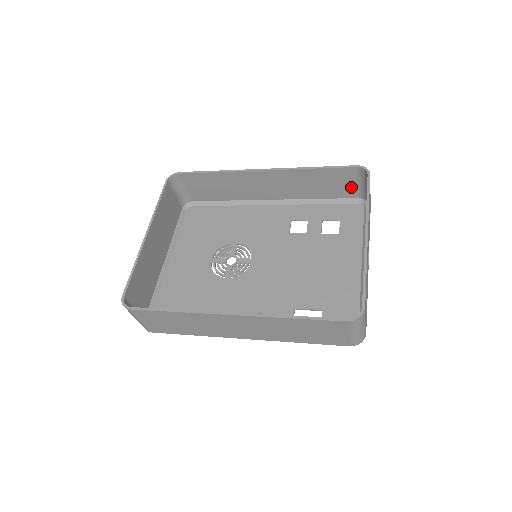
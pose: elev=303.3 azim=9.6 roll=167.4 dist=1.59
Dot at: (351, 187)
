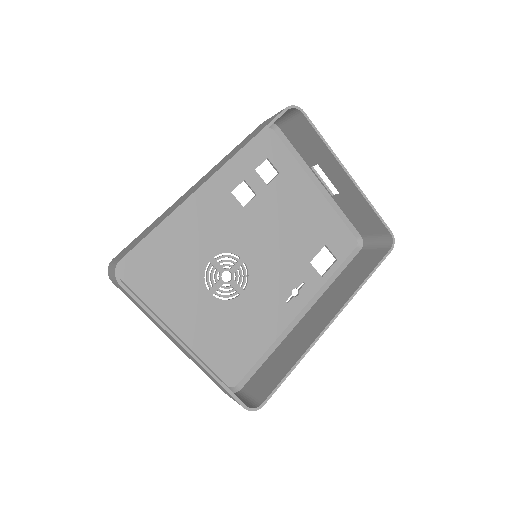
Dot at: occluded
